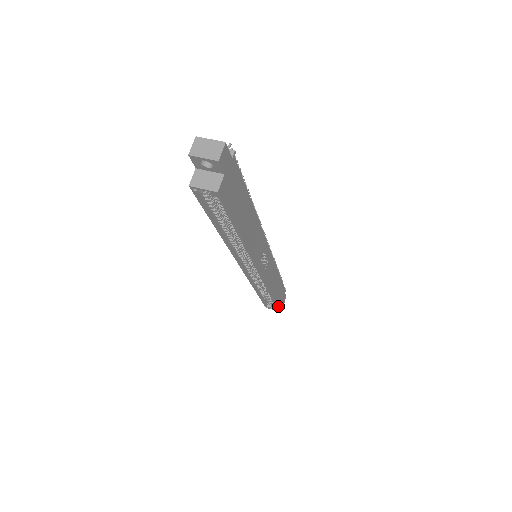
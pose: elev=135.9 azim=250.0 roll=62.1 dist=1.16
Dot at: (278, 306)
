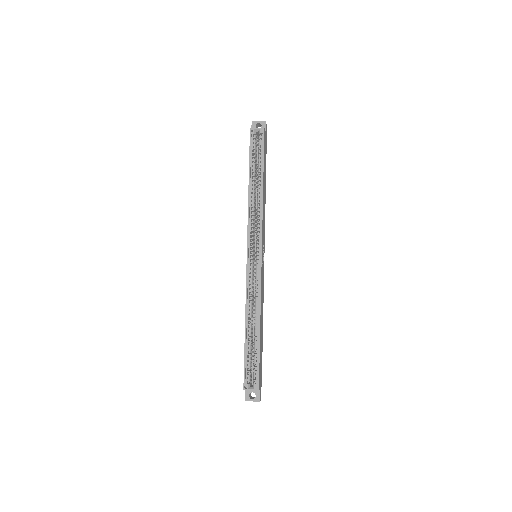
Dot at: (259, 373)
